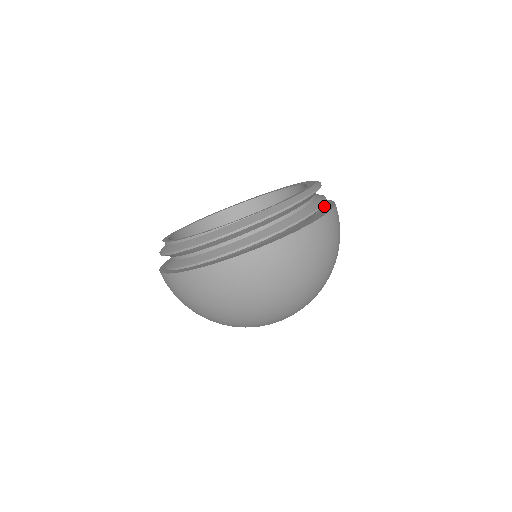
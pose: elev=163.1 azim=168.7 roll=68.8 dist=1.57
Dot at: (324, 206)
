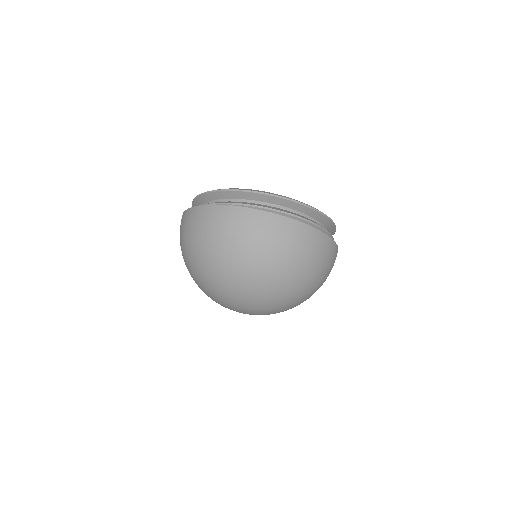
Dot at: occluded
